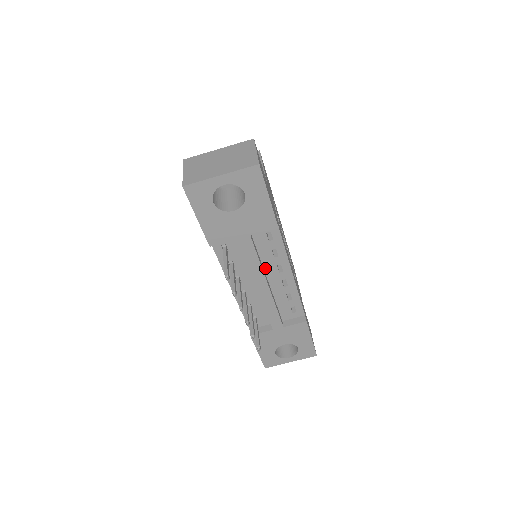
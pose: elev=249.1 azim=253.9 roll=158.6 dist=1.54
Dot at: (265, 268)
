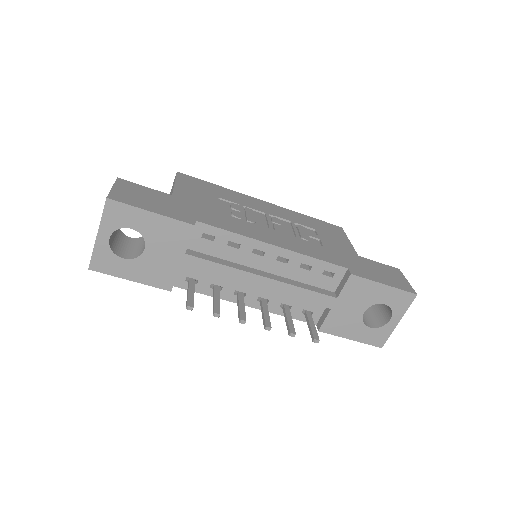
Dot at: (246, 264)
